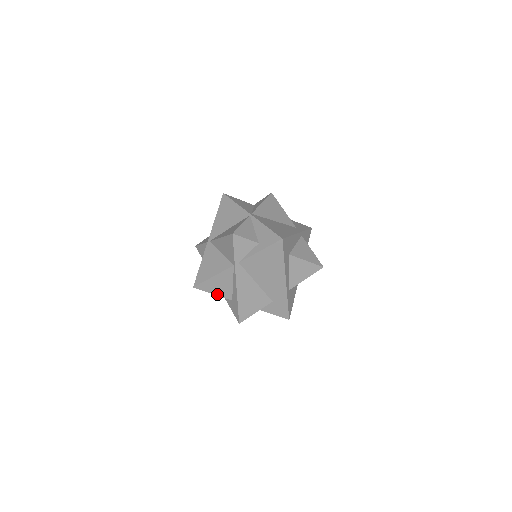
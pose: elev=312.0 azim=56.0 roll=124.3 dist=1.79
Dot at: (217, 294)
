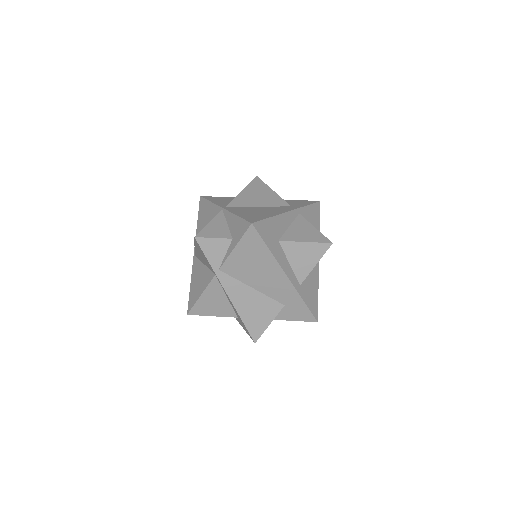
Dot at: (217, 315)
